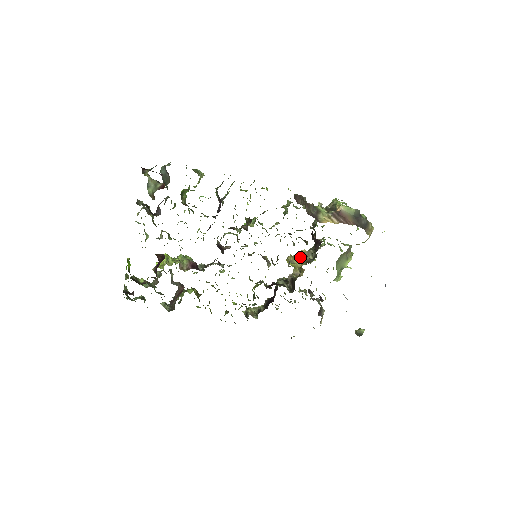
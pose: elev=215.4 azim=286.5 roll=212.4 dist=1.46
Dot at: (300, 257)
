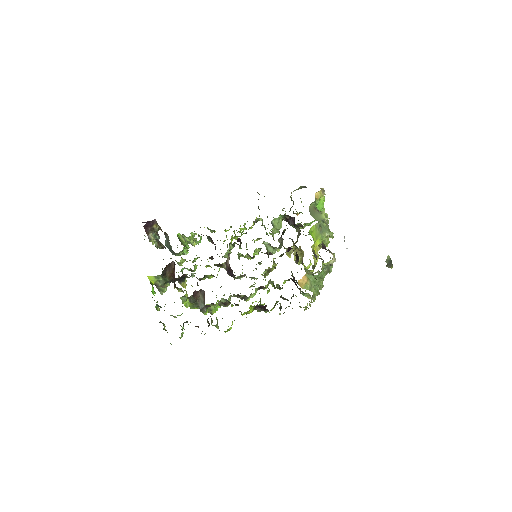
Dot at: occluded
